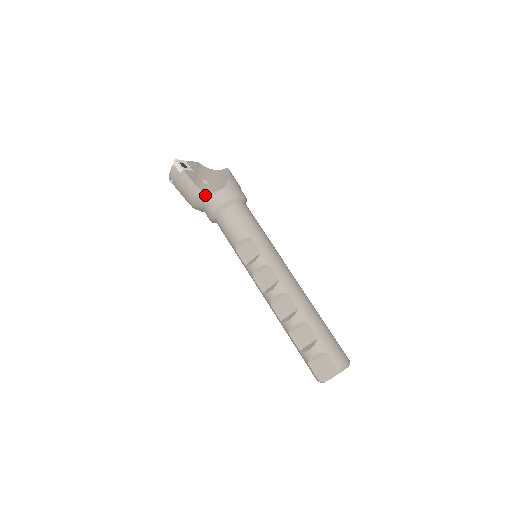
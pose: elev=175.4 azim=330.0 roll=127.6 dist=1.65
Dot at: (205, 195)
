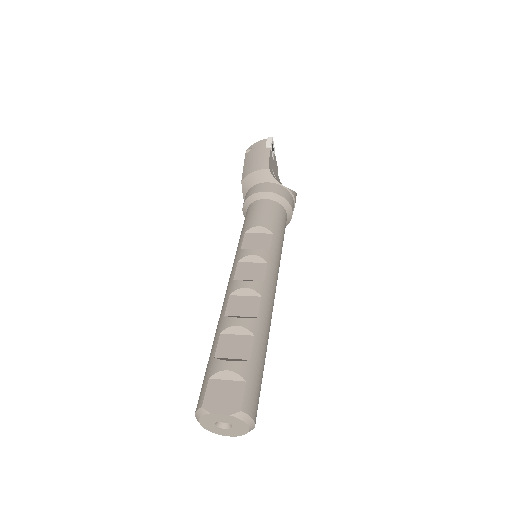
Dot at: (268, 176)
